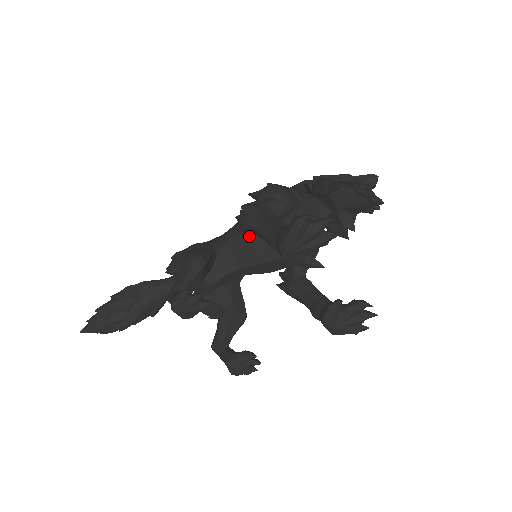
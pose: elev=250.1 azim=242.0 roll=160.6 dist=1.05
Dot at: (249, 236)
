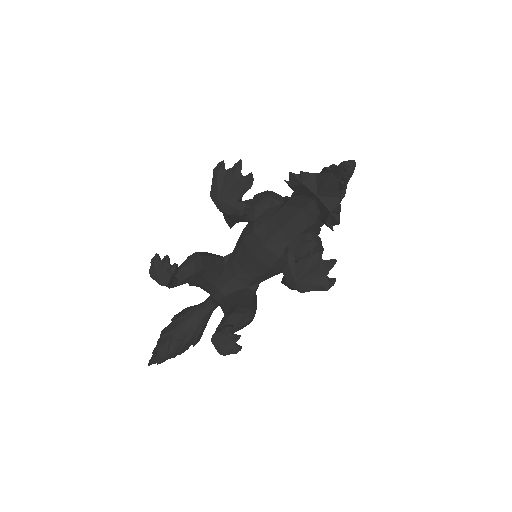
Dot at: (242, 235)
